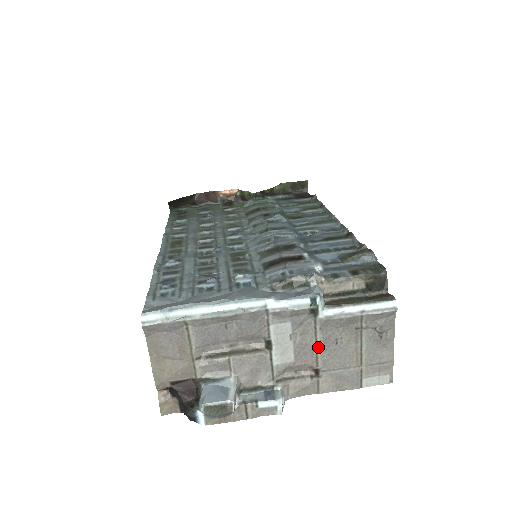
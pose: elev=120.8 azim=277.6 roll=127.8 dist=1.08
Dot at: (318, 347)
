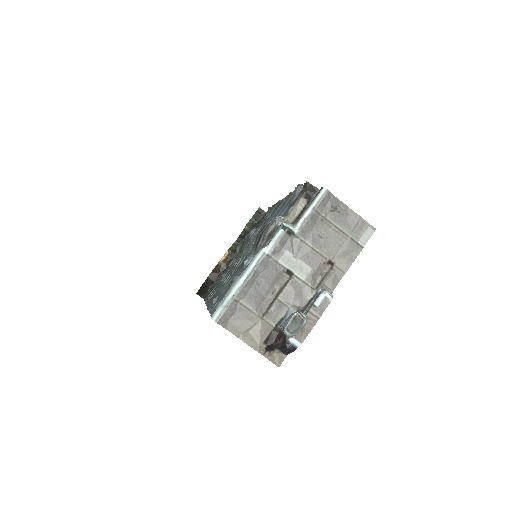
Dot at: (314, 249)
